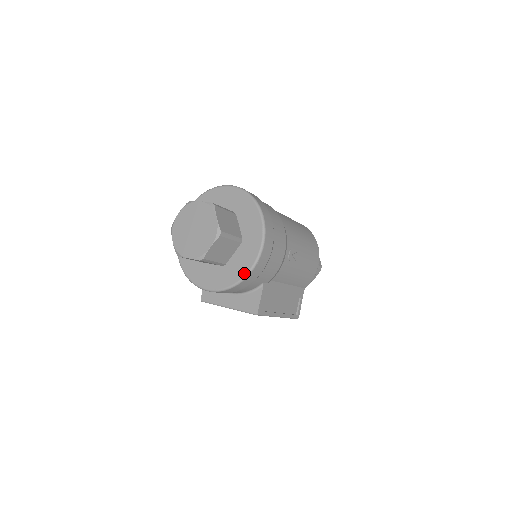
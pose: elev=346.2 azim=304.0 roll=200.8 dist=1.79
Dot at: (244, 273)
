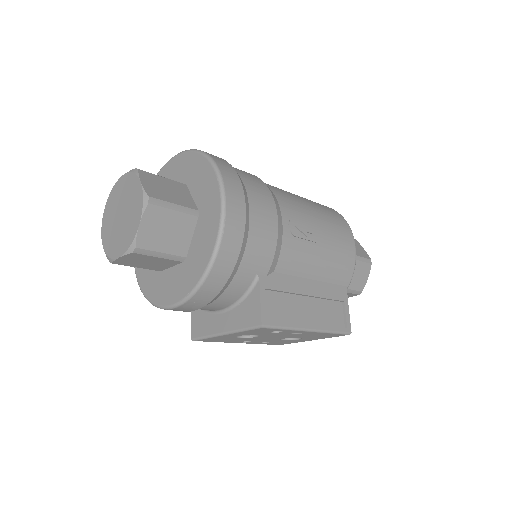
Dot at: (209, 256)
